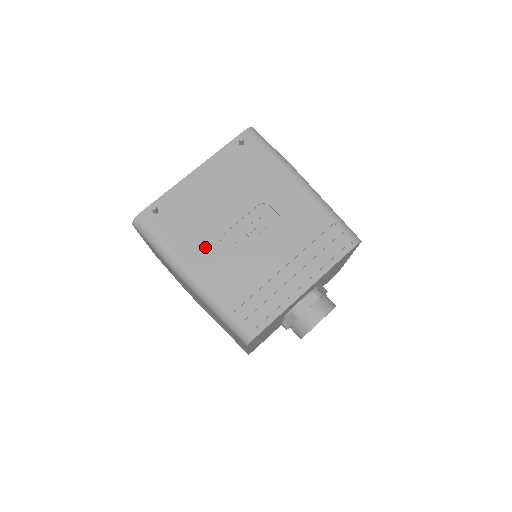
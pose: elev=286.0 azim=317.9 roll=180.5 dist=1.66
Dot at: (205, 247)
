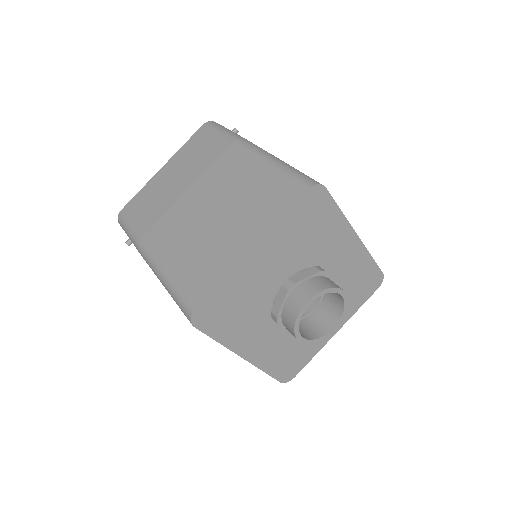
Dot at: occluded
